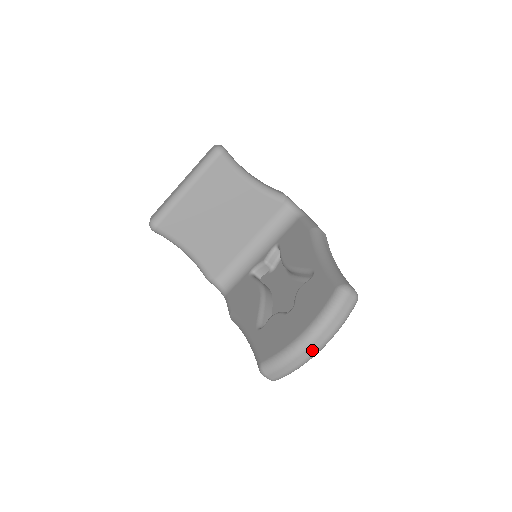
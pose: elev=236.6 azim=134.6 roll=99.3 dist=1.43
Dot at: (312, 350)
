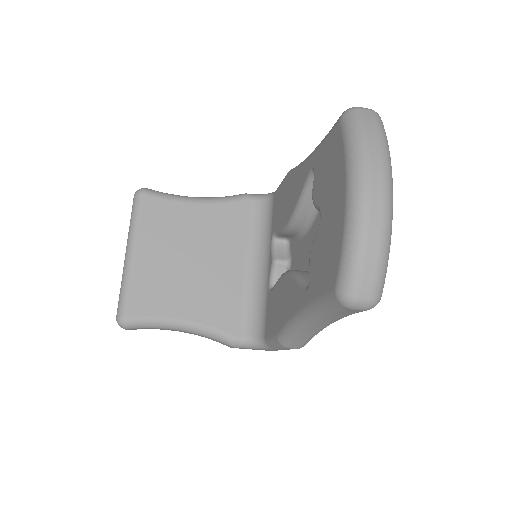
Dot at: (379, 199)
